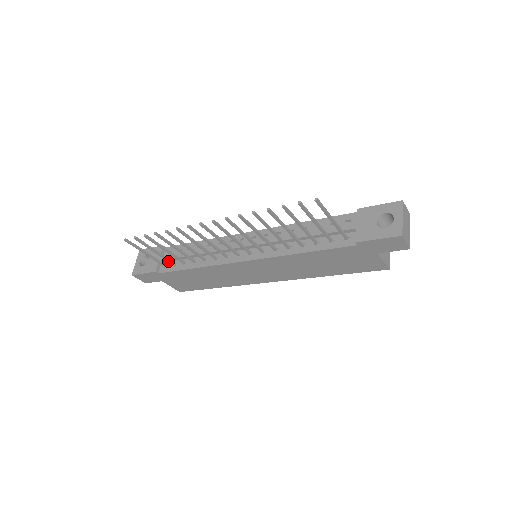
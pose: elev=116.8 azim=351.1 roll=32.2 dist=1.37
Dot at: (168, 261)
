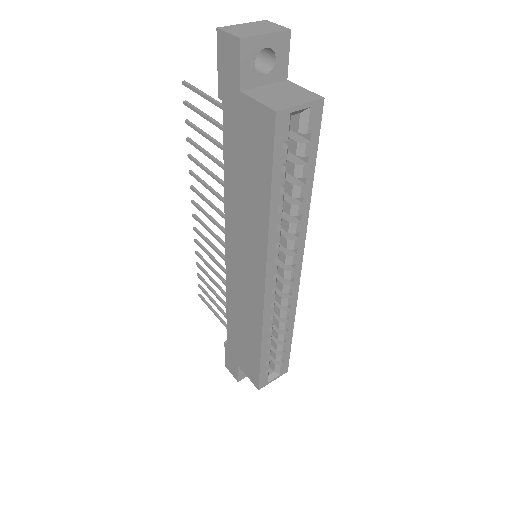
Dot at: (226, 318)
